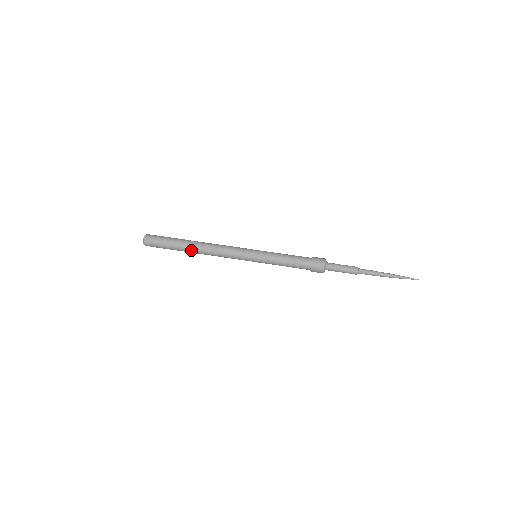
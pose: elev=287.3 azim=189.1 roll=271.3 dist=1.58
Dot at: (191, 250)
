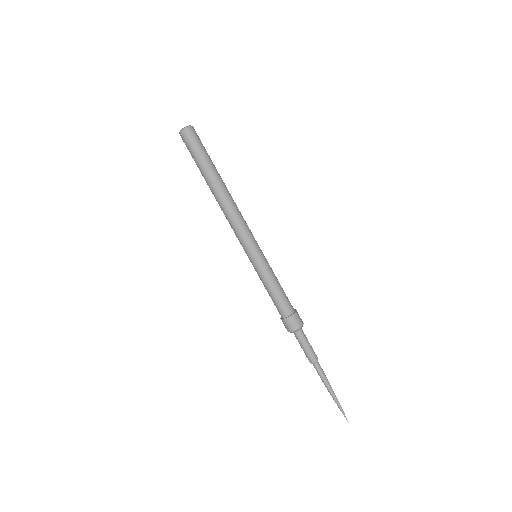
Dot at: (211, 188)
